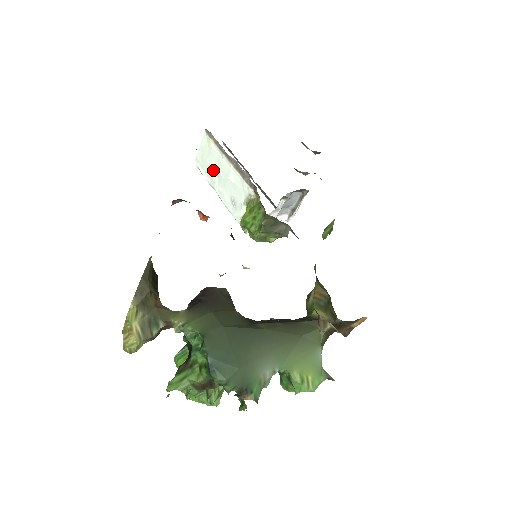
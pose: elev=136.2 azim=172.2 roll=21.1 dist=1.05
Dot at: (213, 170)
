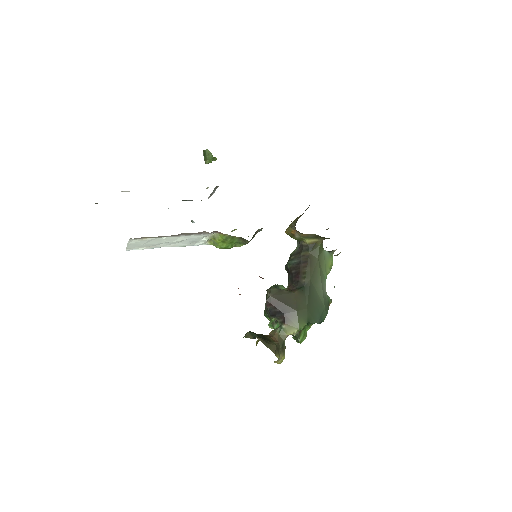
Dot at: (156, 244)
